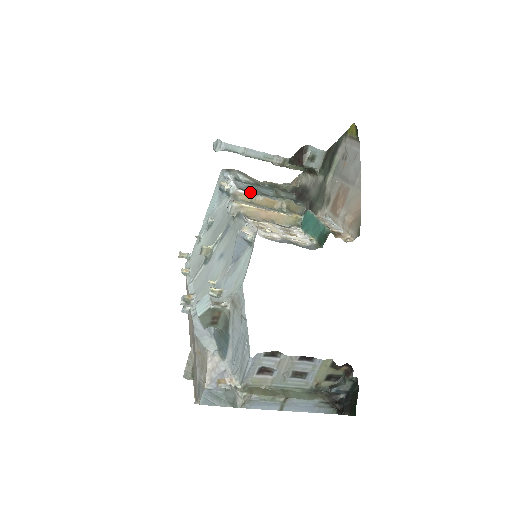
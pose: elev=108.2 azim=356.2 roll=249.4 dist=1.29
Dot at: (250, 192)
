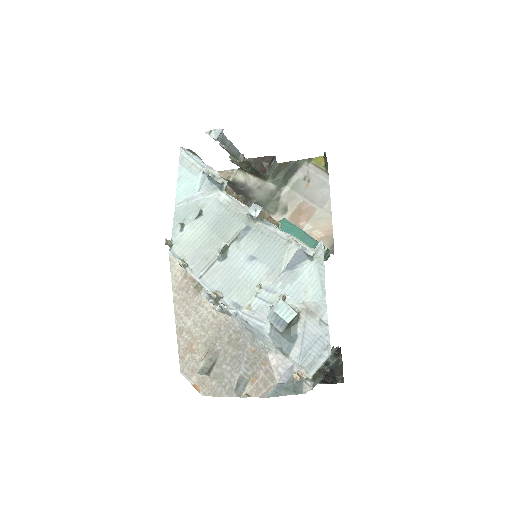
Dot at: (229, 187)
